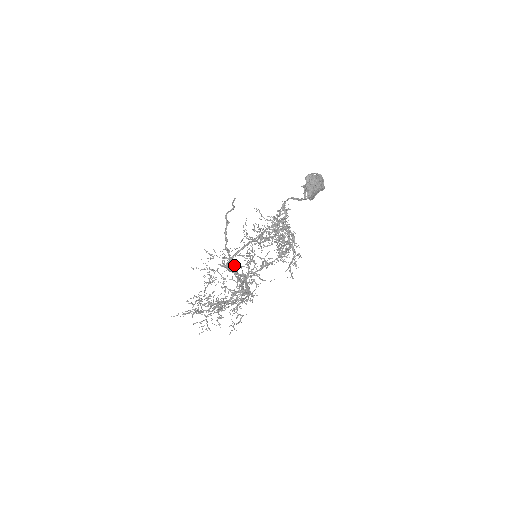
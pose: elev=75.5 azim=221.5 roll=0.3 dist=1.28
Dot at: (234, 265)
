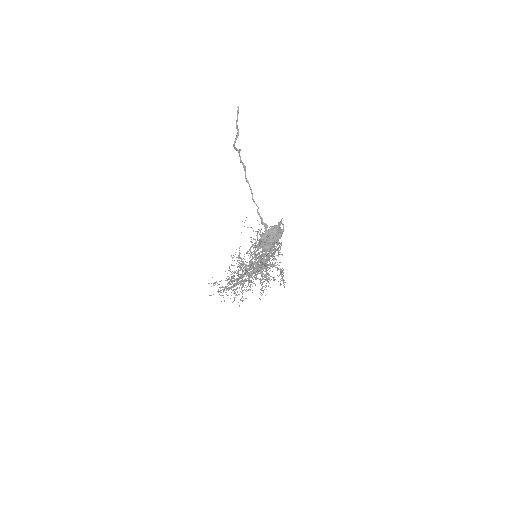
Dot at: (235, 295)
